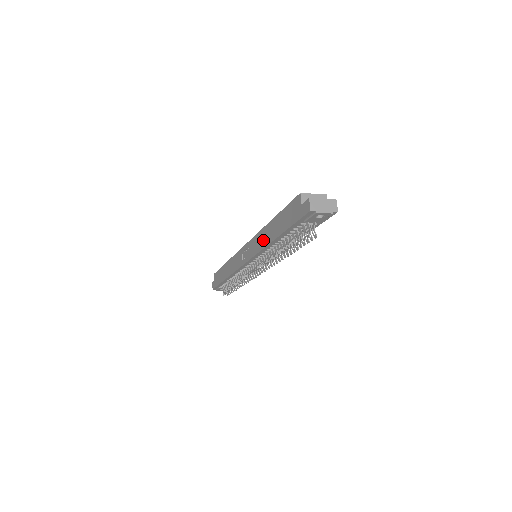
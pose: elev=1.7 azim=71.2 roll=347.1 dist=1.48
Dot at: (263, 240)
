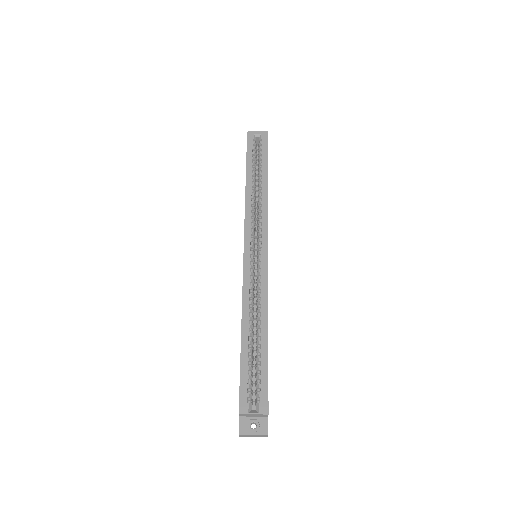
Dot at: occluded
